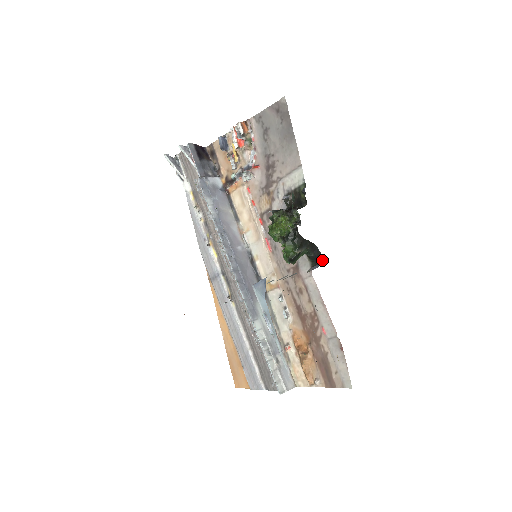
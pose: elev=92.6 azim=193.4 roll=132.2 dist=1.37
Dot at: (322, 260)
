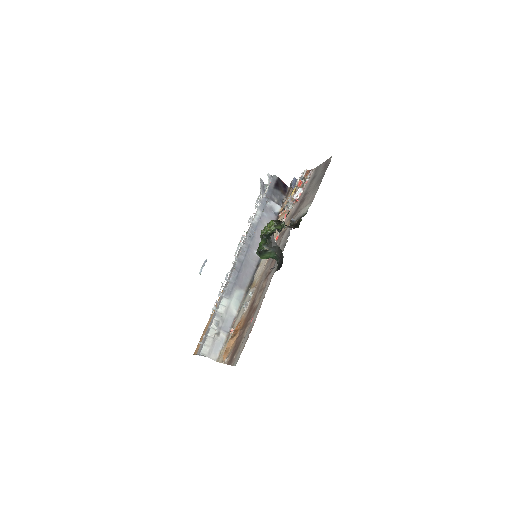
Dot at: occluded
